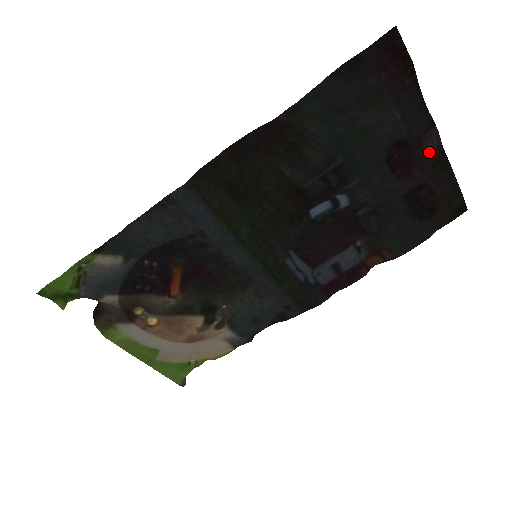
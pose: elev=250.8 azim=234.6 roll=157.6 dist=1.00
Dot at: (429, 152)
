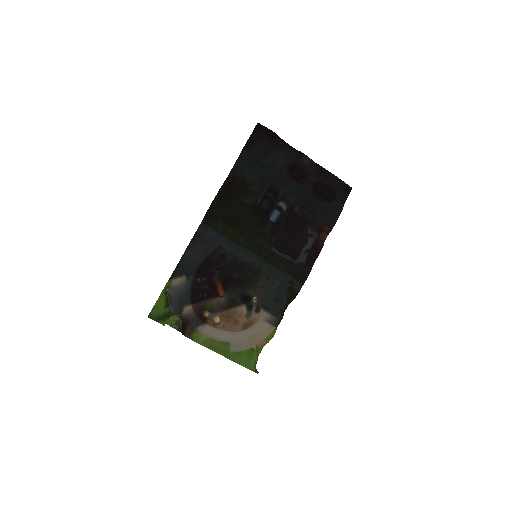
Dot at: (309, 166)
